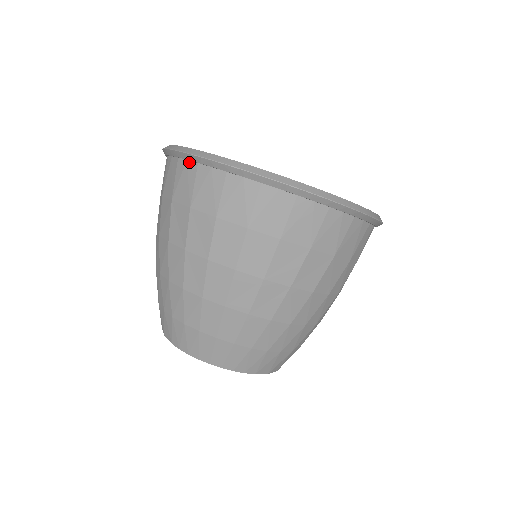
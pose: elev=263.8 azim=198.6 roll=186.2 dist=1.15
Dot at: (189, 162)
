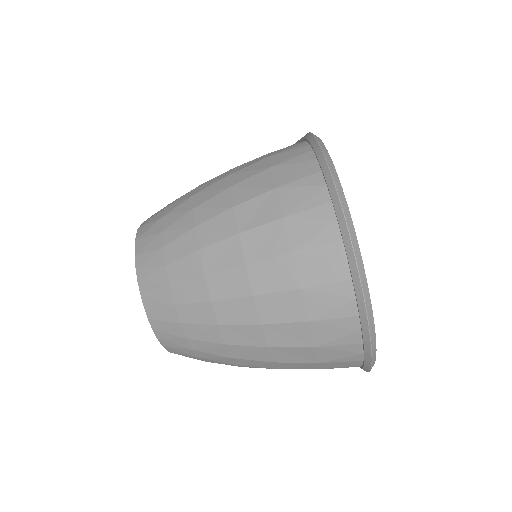
Dot at: (326, 190)
